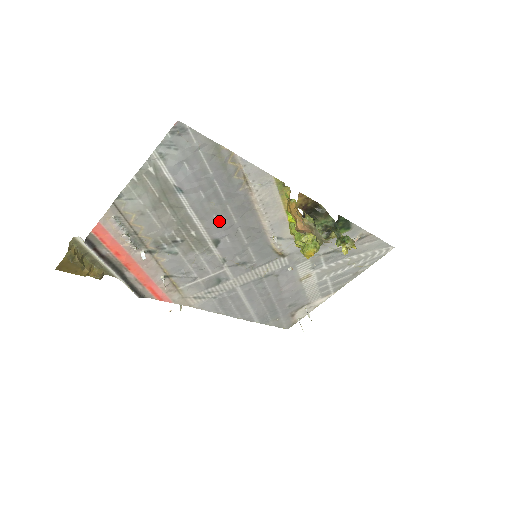
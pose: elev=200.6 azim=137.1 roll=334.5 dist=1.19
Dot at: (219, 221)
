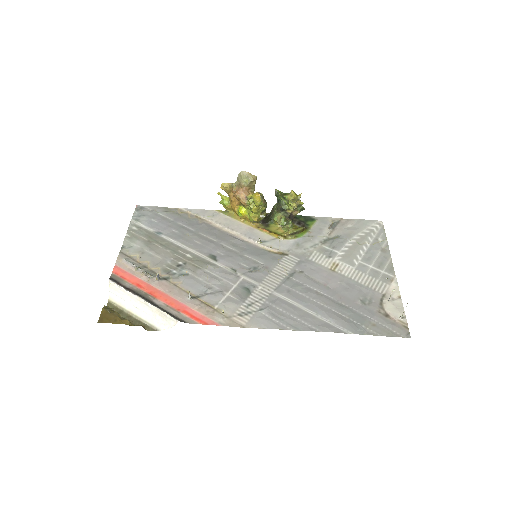
Dot at: (202, 243)
